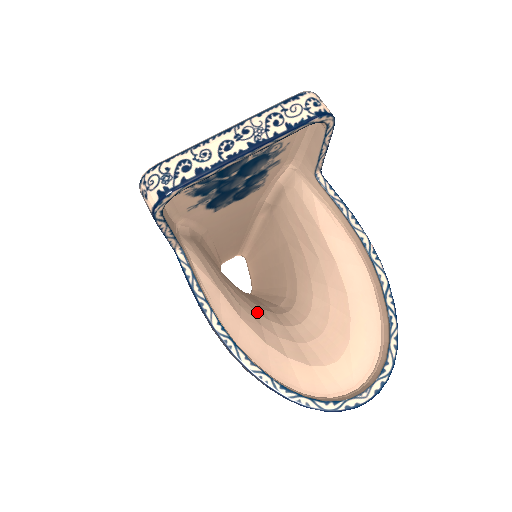
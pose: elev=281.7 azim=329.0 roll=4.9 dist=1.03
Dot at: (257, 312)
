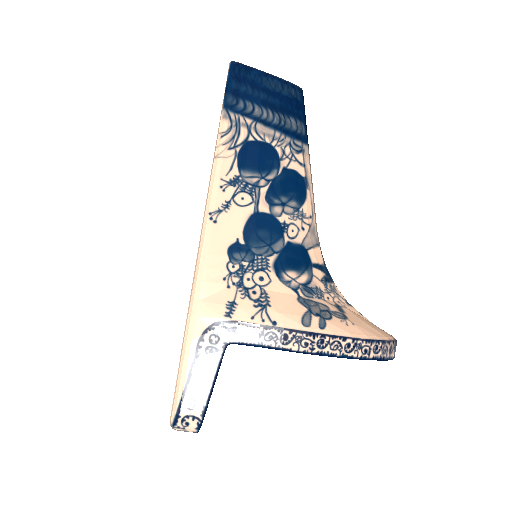
Dot at: occluded
